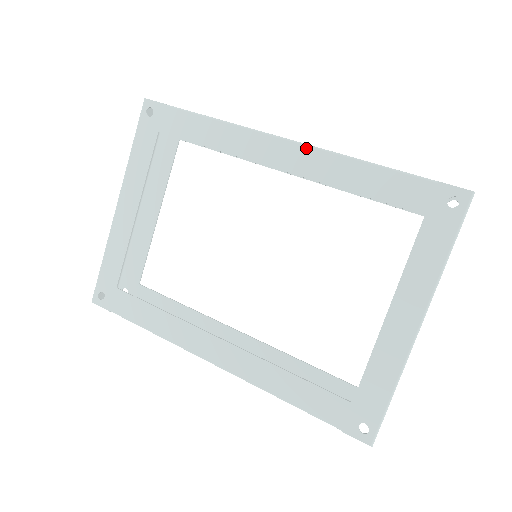
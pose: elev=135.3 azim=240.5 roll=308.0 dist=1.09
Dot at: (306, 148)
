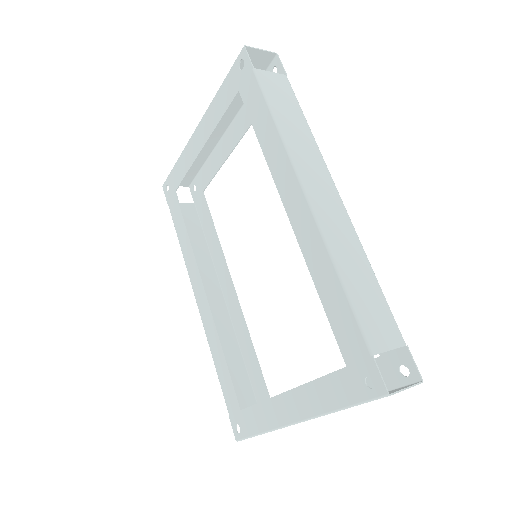
Dot at: (312, 219)
